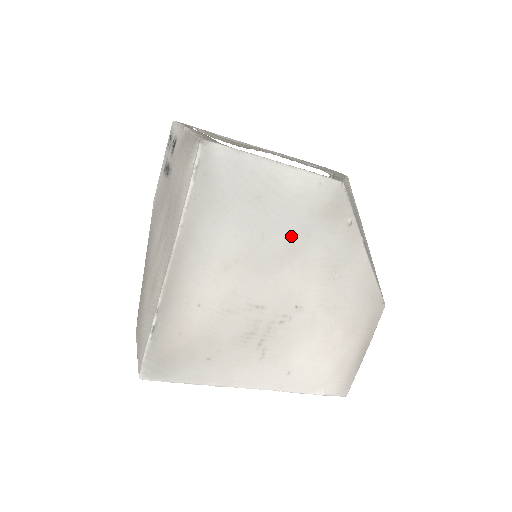
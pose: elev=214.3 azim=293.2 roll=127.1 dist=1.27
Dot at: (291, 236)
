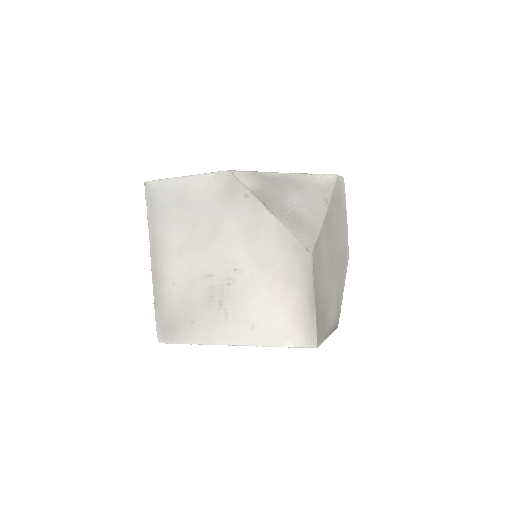
Dot at: (210, 219)
